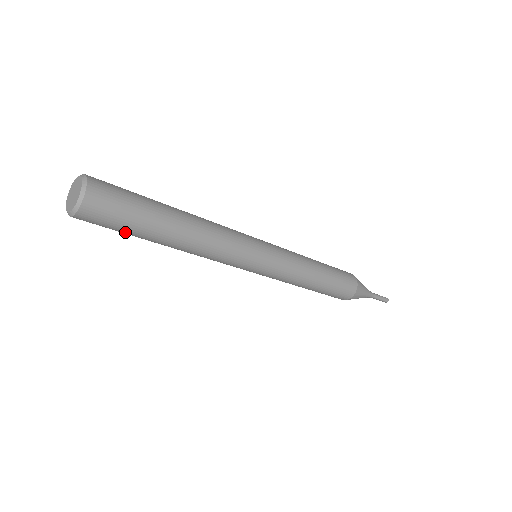
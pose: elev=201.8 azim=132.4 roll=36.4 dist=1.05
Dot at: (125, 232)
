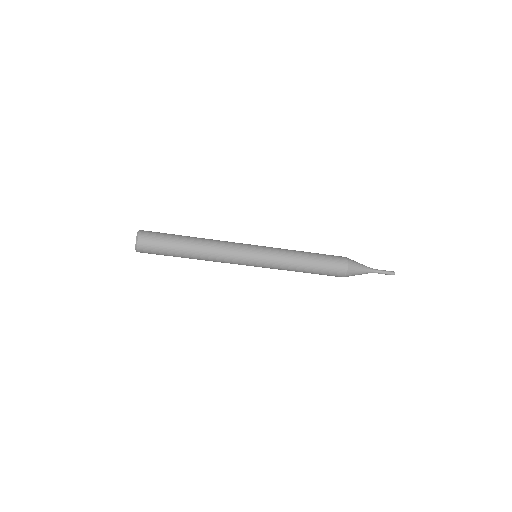
Dot at: (165, 255)
